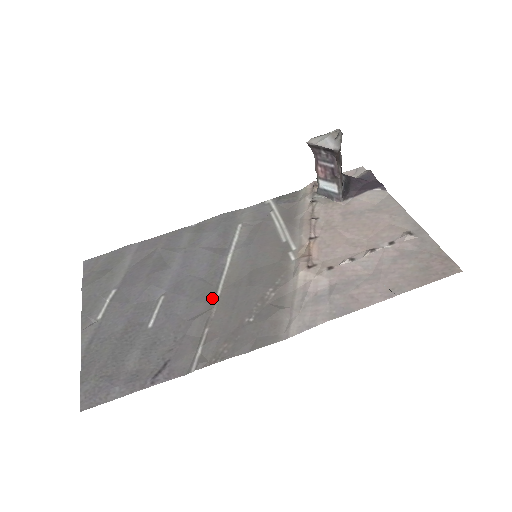
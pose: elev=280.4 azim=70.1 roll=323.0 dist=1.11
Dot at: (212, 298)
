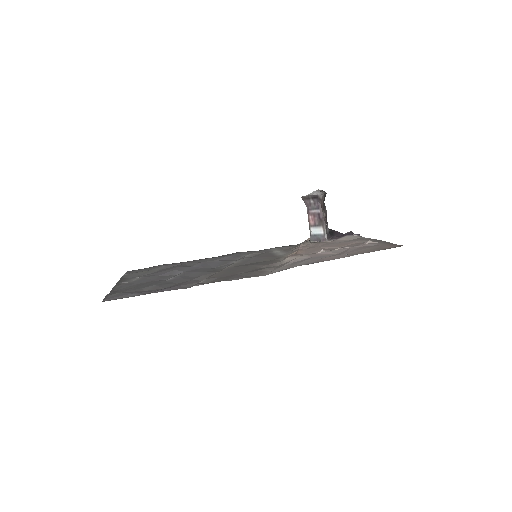
Dot at: (218, 270)
